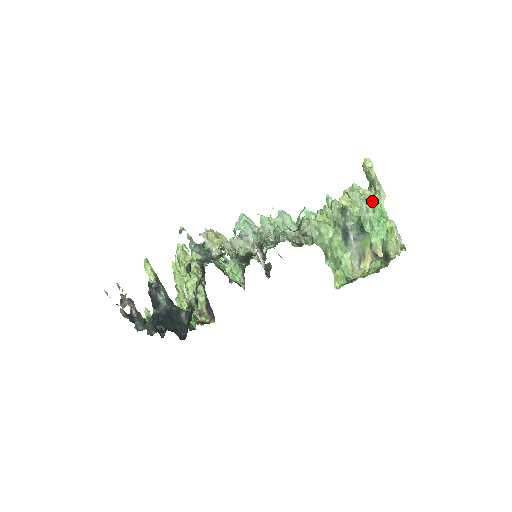
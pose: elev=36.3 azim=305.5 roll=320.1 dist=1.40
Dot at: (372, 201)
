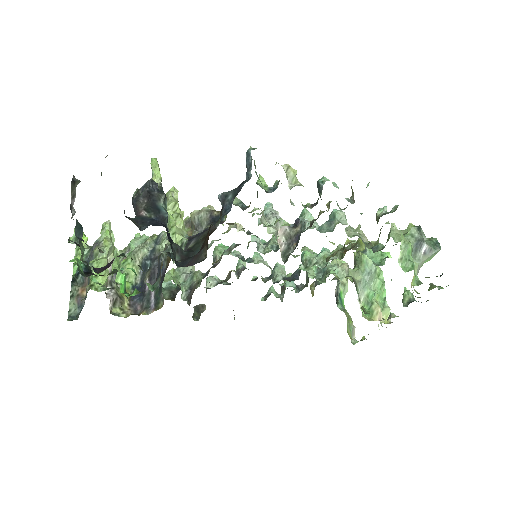
Dot at: (378, 266)
